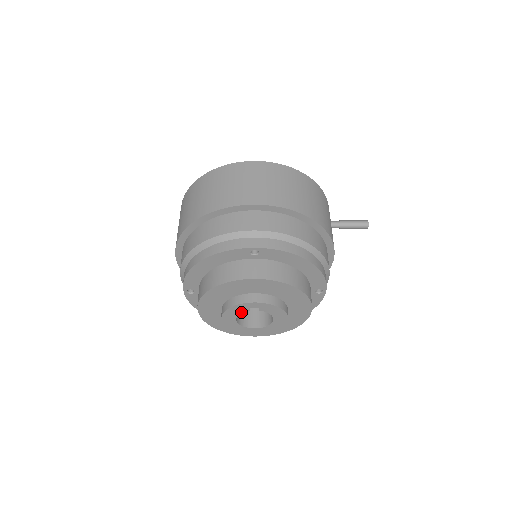
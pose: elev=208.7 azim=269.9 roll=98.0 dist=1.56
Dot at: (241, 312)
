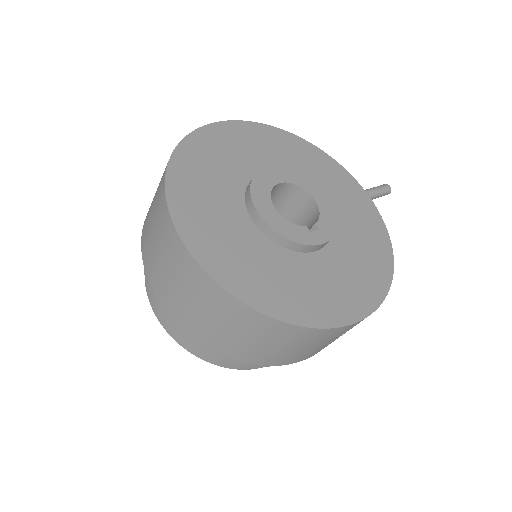
Dot at: occluded
